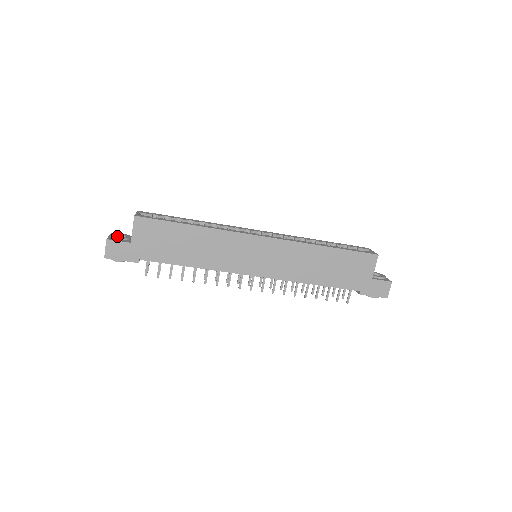
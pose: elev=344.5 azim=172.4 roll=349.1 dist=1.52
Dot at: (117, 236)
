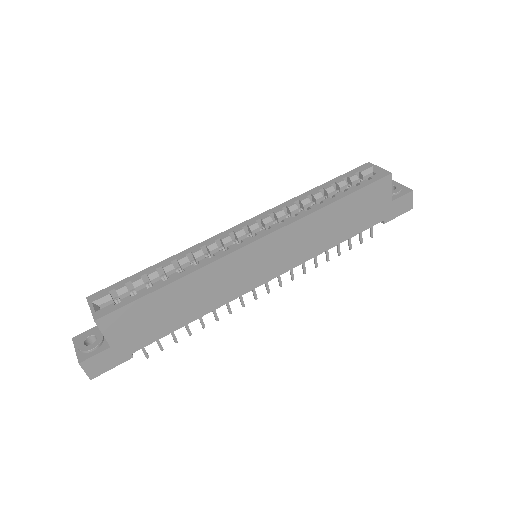
Dot at: (86, 347)
